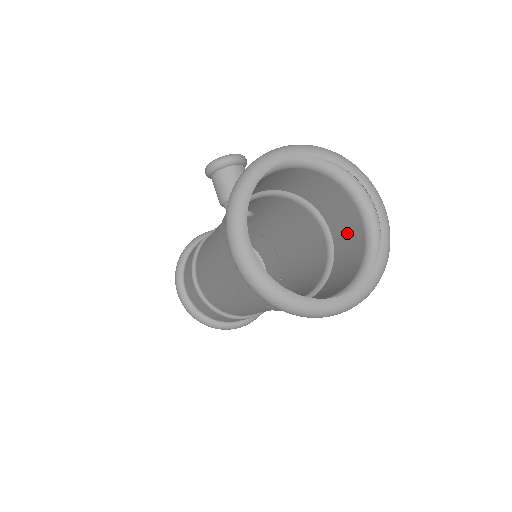
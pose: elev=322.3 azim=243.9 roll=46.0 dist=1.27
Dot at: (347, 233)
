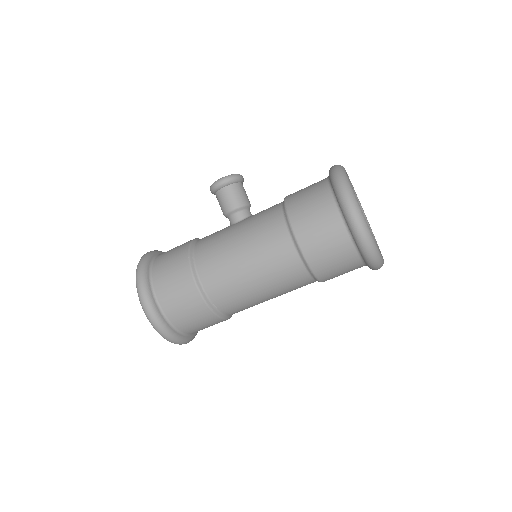
Dot at: occluded
